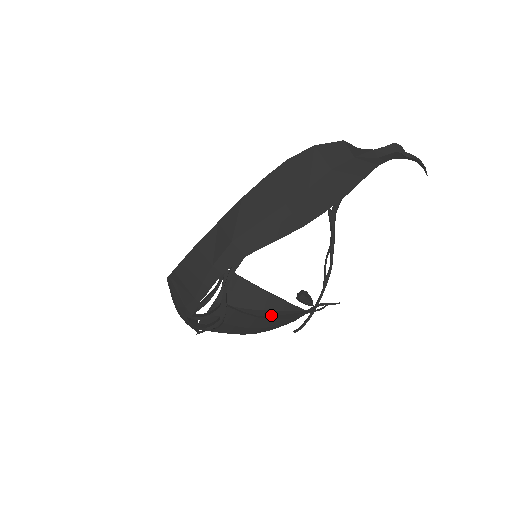
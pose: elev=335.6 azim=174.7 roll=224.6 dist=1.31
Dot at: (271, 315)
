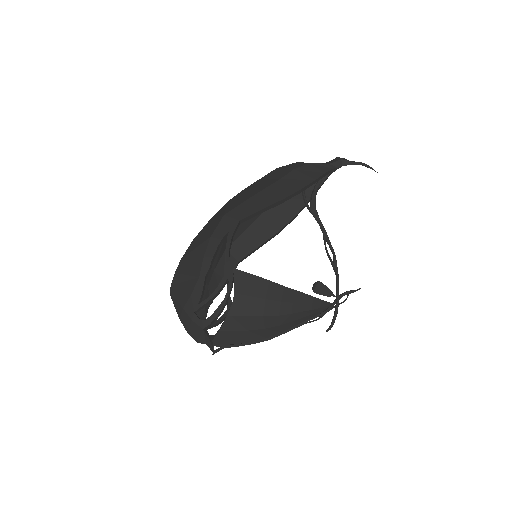
Dot at: occluded
